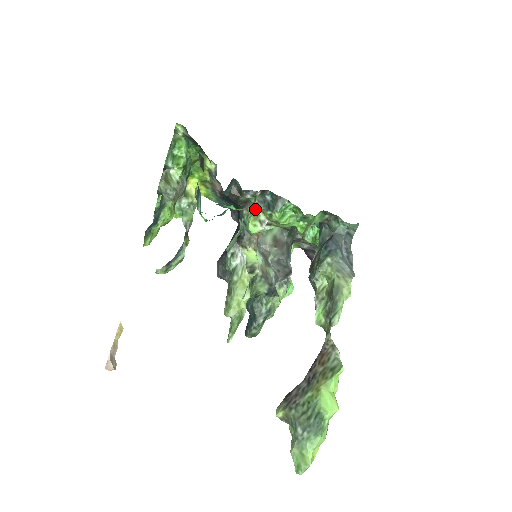
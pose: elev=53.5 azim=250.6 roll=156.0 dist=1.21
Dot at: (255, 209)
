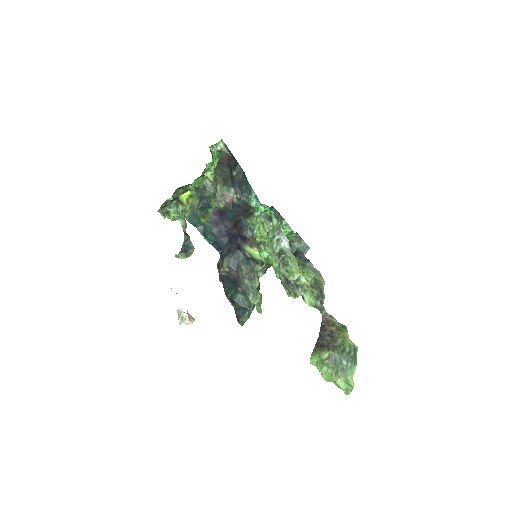
Dot at: (262, 219)
